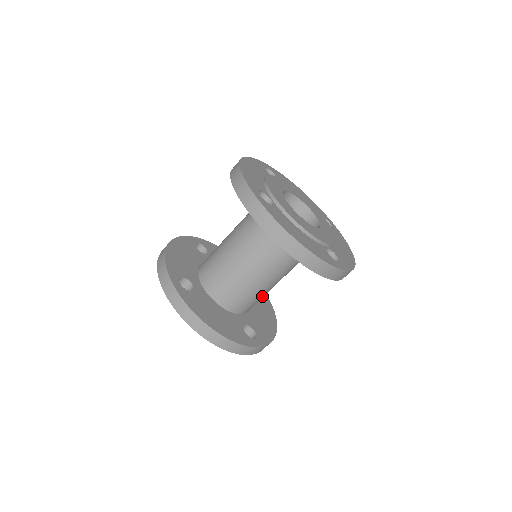
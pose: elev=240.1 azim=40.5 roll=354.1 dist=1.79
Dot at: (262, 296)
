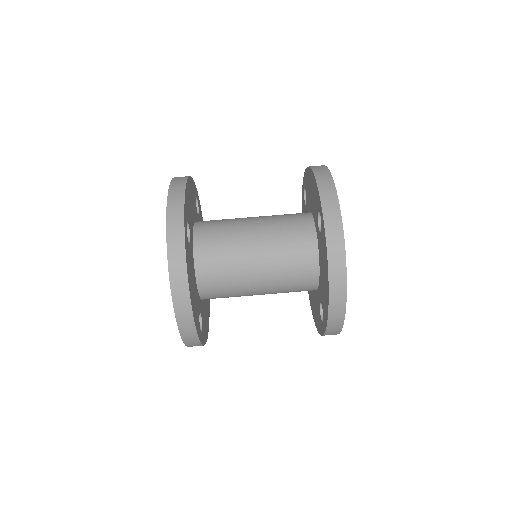
Dot at: (228, 252)
